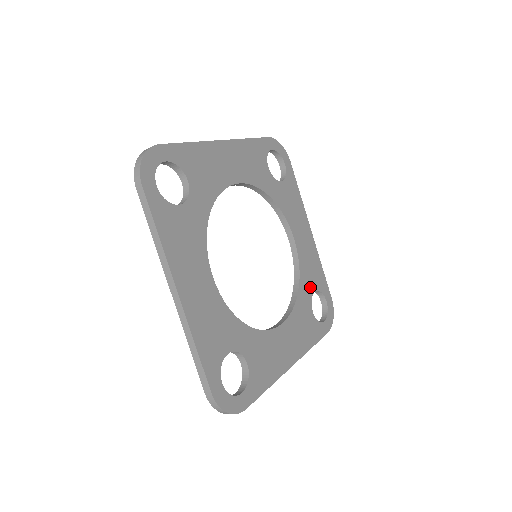
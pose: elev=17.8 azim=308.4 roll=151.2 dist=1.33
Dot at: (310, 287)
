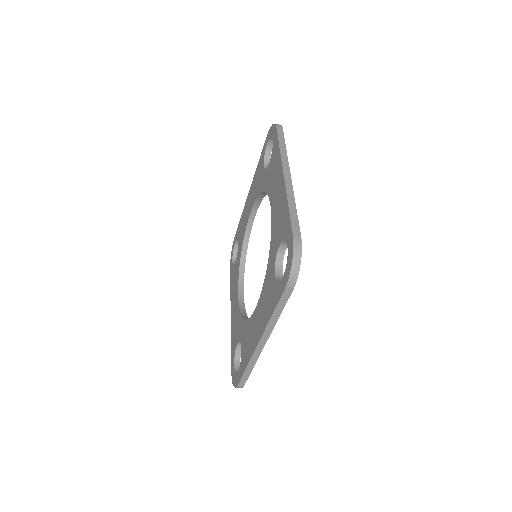
Dot at: occluded
